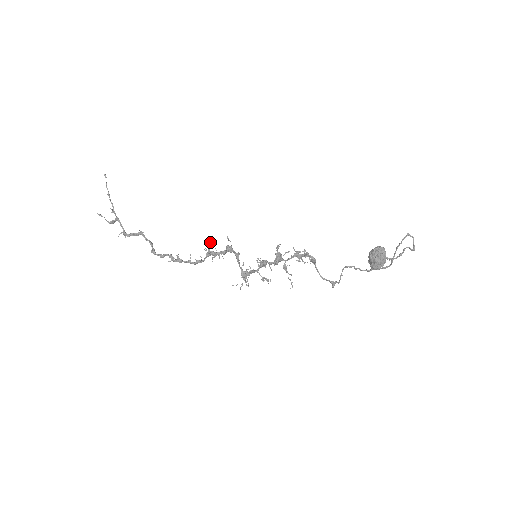
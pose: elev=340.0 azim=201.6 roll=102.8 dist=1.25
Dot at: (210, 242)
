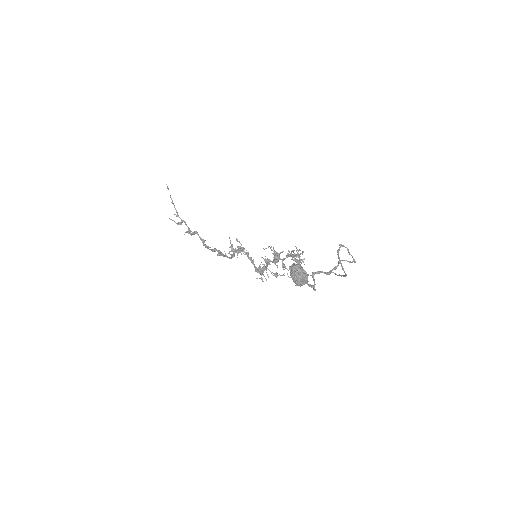
Dot at: (230, 241)
